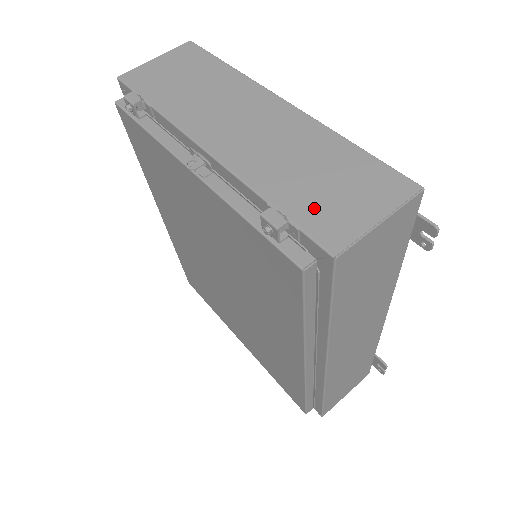
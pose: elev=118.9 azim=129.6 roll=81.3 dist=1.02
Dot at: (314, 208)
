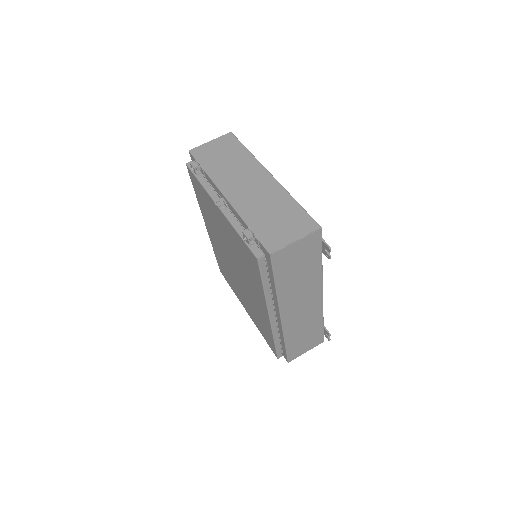
Dot at: (268, 231)
